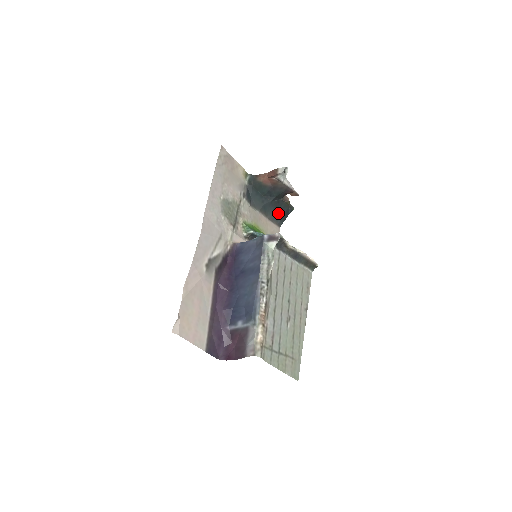
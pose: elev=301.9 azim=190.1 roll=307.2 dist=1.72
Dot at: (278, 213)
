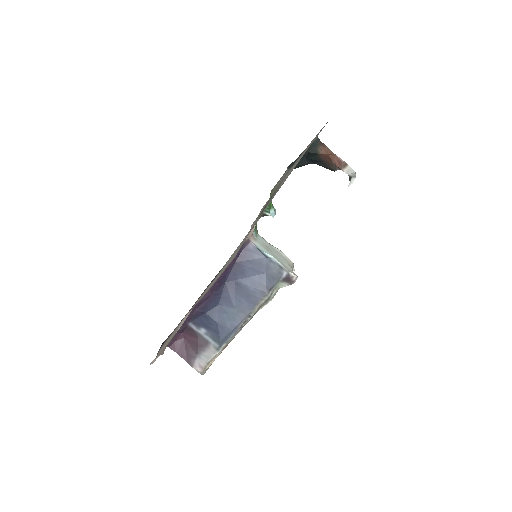
Dot at: (299, 166)
